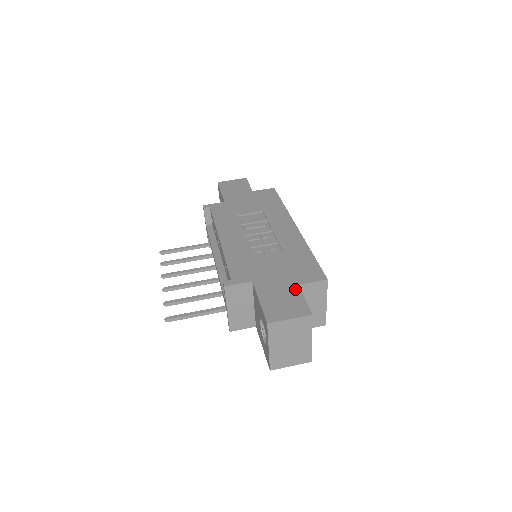
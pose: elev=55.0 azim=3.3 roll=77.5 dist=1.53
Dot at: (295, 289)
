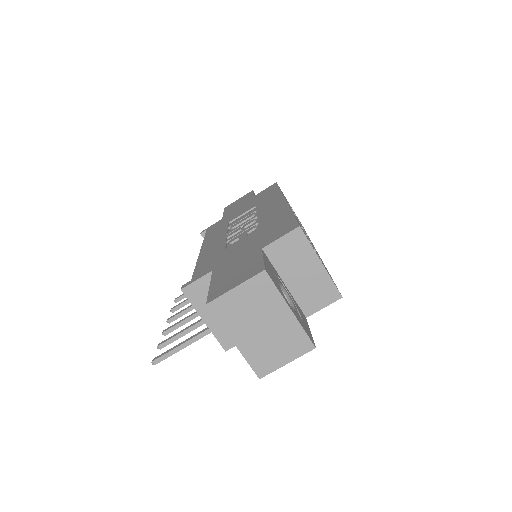
Dot at: (255, 254)
